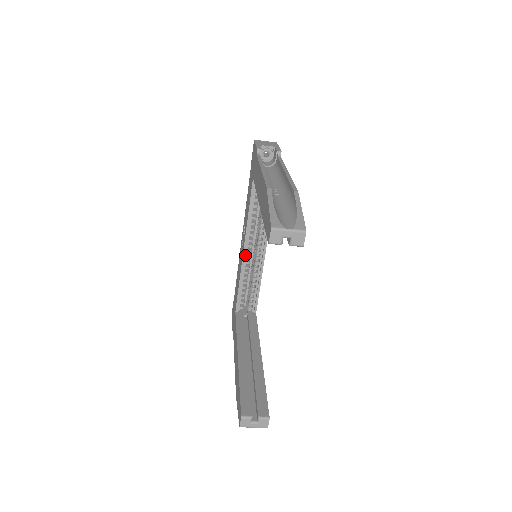
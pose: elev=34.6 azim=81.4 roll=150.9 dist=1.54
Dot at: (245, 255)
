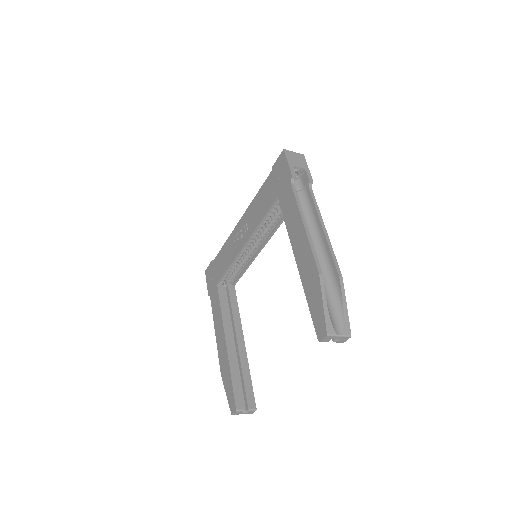
Dot at: (243, 248)
